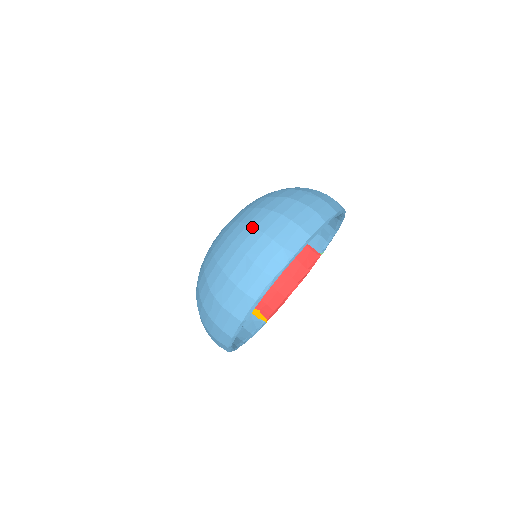
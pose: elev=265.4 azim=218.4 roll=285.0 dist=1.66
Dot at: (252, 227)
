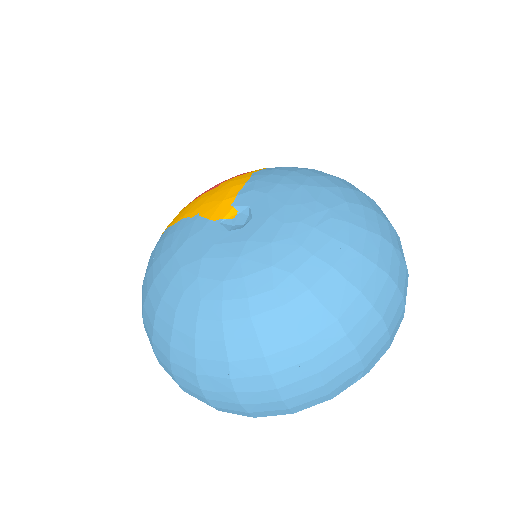
Dot at: (343, 331)
